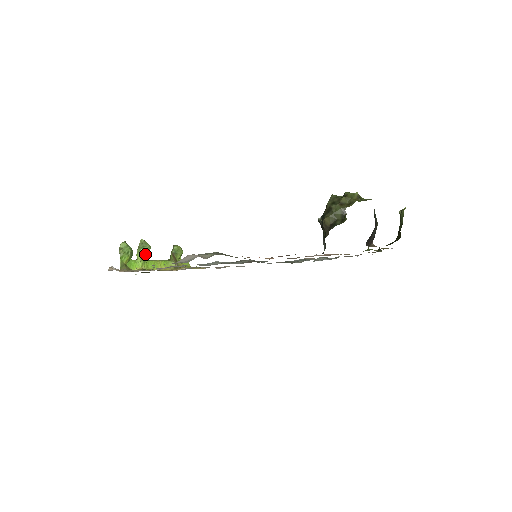
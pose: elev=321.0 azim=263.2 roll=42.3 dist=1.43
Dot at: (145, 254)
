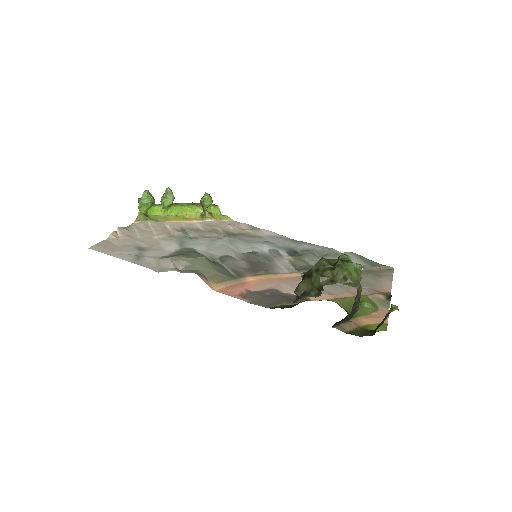
Dot at: (167, 205)
